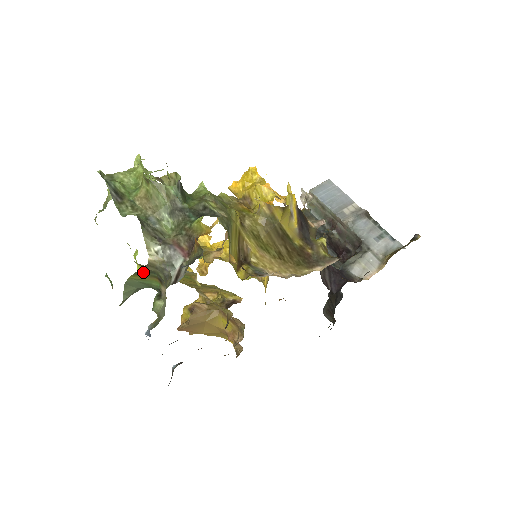
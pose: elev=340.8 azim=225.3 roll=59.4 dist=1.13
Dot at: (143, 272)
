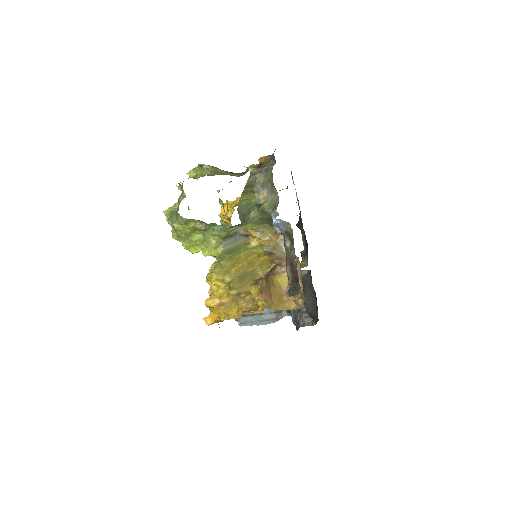
Dot at: (247, 188)
